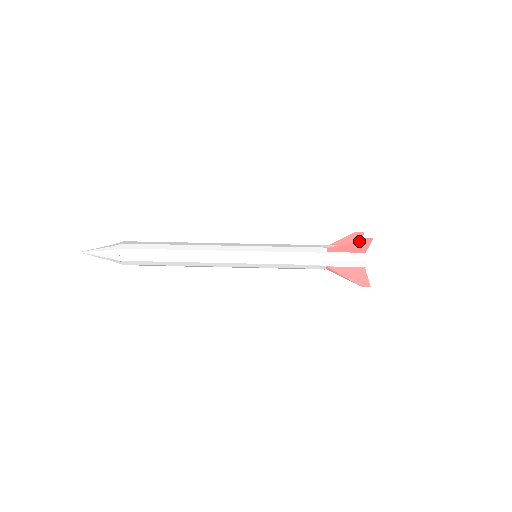
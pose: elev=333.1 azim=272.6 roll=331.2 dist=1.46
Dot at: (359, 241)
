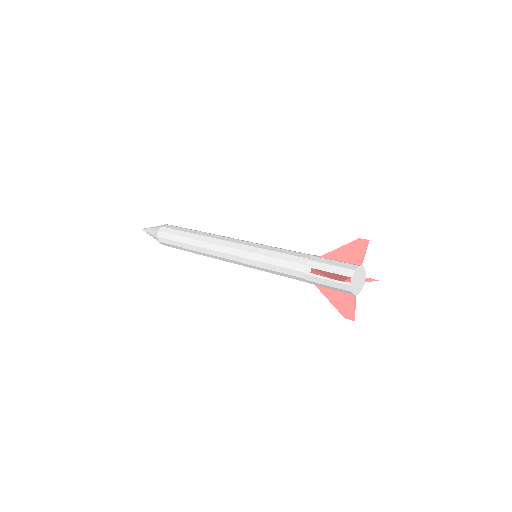
Dot at: (331, 278)
